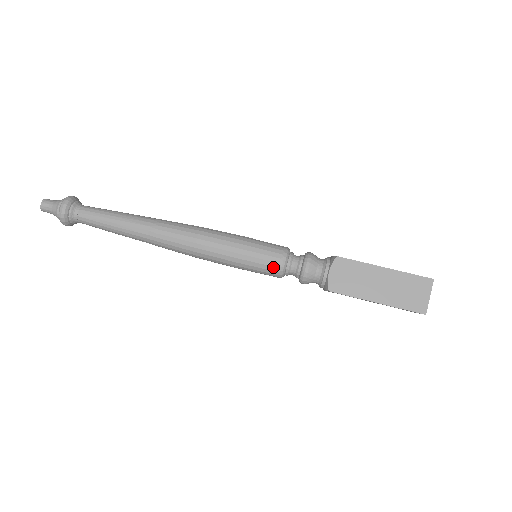
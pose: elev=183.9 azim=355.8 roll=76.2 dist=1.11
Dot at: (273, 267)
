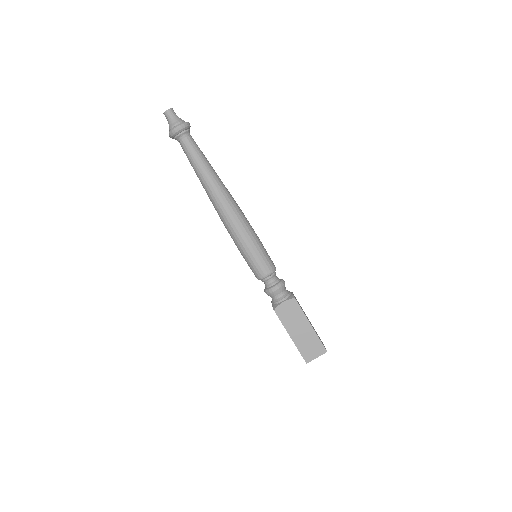
Dot at: (259, 272)
